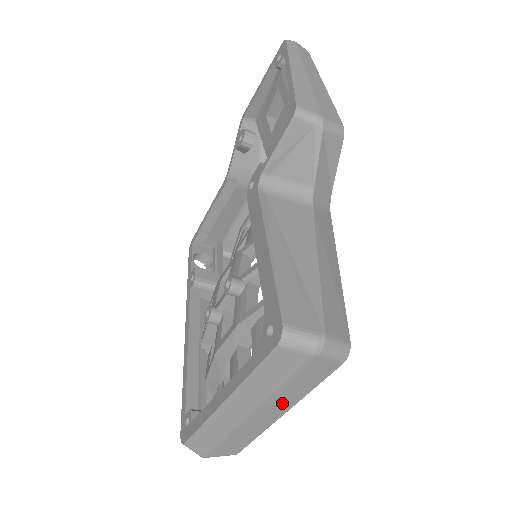
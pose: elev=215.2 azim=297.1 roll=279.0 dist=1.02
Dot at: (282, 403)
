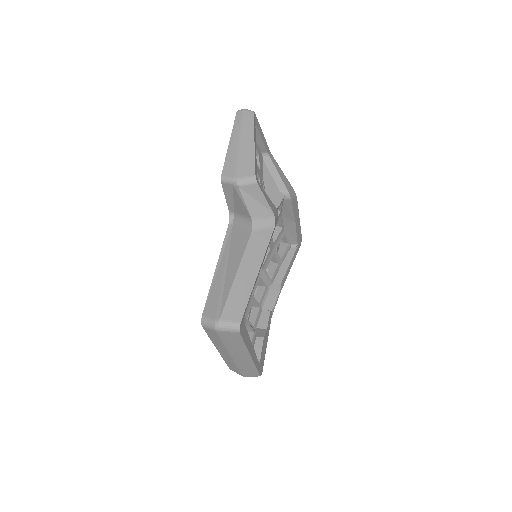
Dot at: (239, 351)
